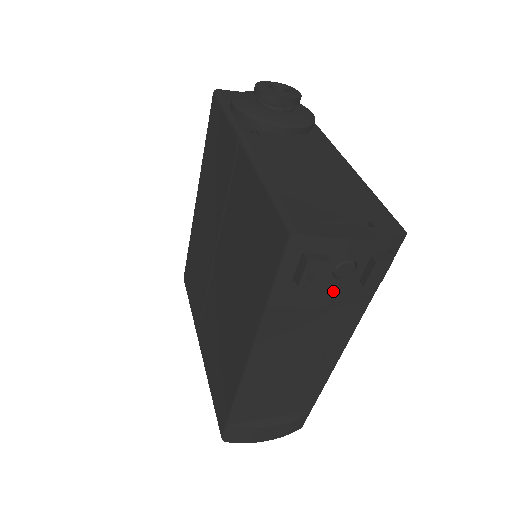
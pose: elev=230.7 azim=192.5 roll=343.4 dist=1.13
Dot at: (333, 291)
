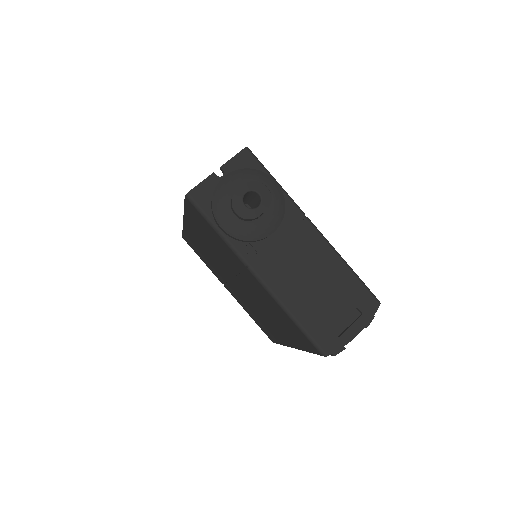
Dot at: occluded
